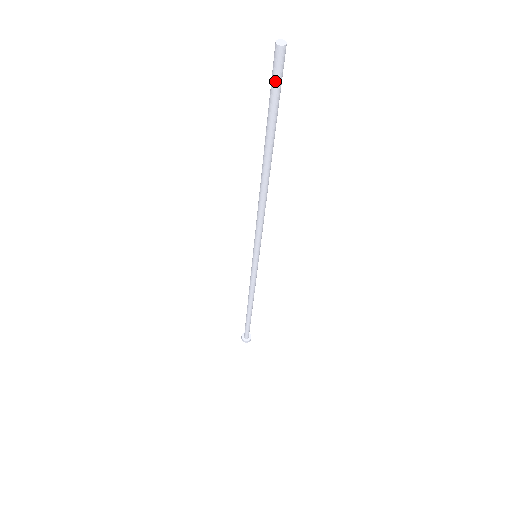
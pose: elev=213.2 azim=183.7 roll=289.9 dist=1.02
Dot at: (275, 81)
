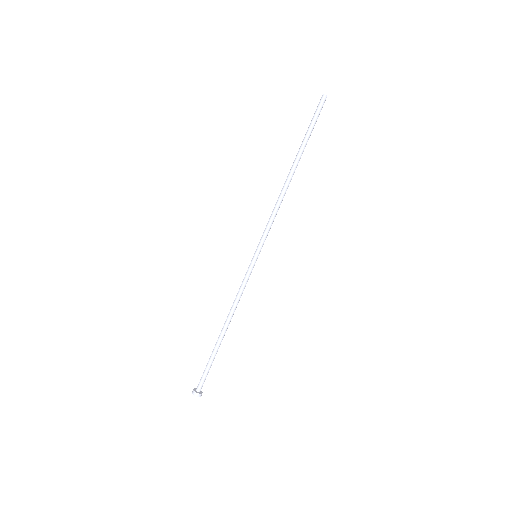
Dot at: (318, 112)
